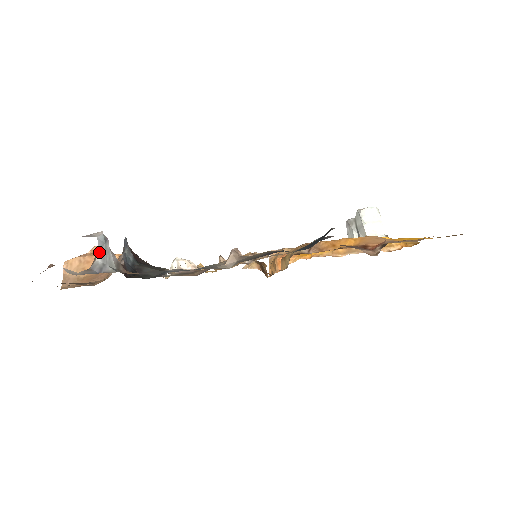
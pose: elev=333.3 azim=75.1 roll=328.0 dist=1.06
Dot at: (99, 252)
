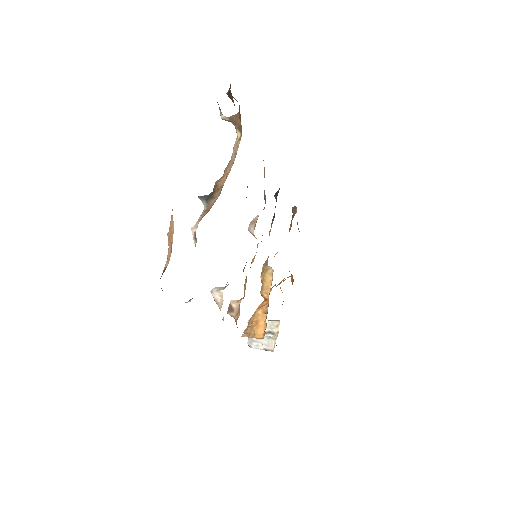
Dot at: (232, 116)
